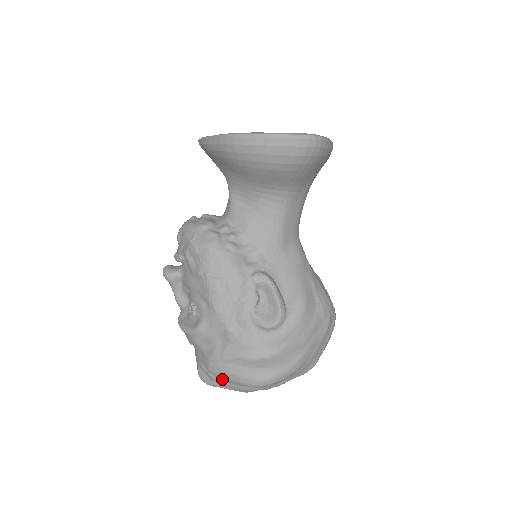
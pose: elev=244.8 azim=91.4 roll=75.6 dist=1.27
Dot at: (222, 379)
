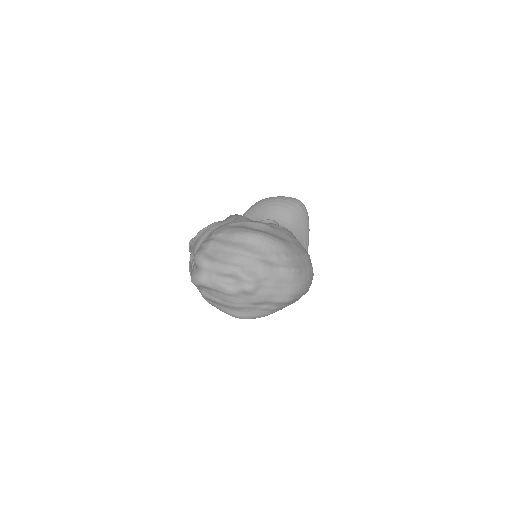
Dot at: (221, 238)
